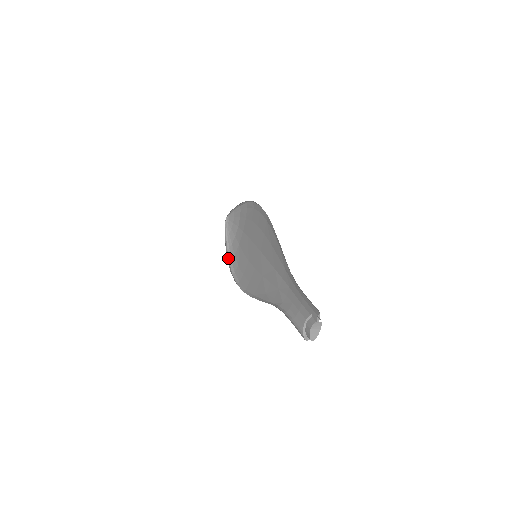
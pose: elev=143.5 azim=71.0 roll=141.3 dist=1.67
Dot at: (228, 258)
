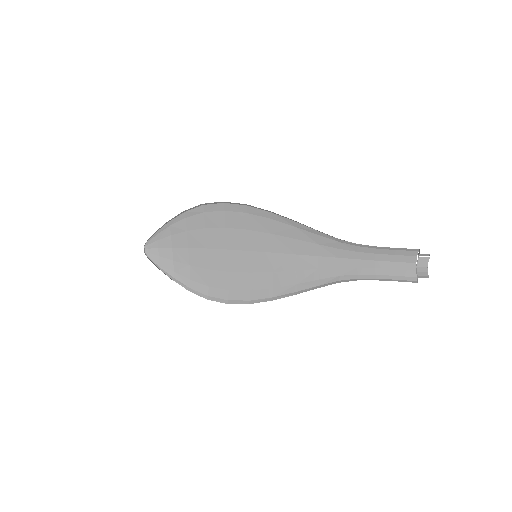
Dot at: occluded
